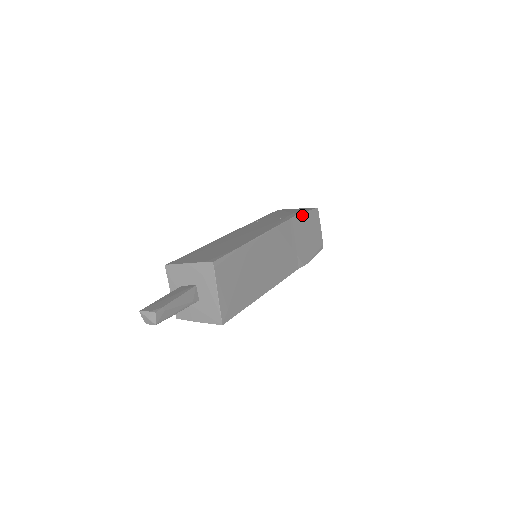
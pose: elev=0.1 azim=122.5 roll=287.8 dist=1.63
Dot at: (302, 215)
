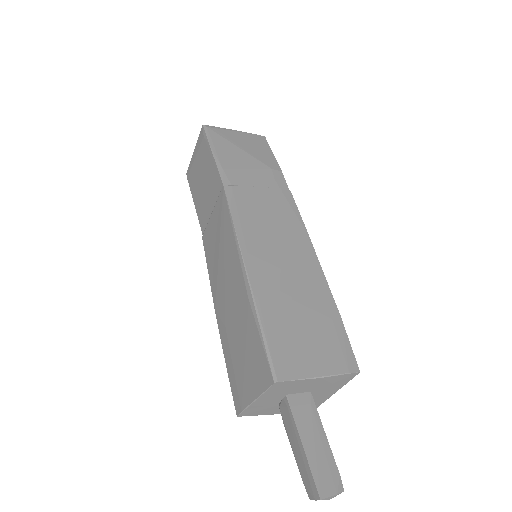
Dot at: occluded
